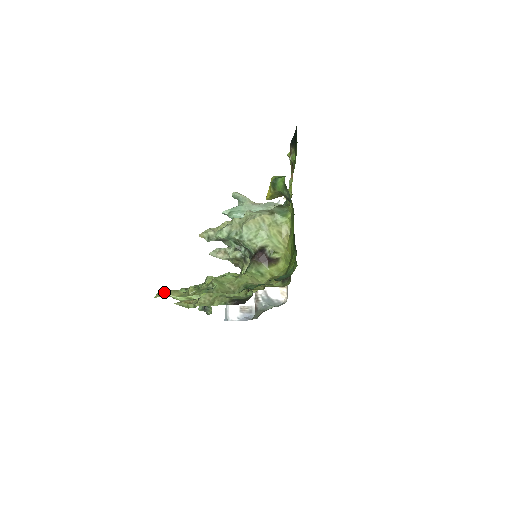
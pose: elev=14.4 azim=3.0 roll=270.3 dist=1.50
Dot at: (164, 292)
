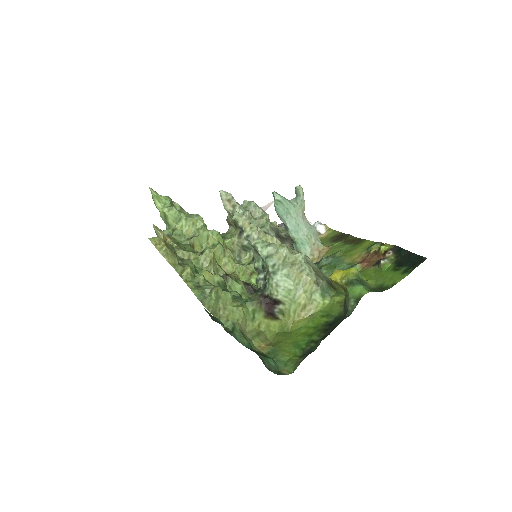
Dot at: (163, 248)
